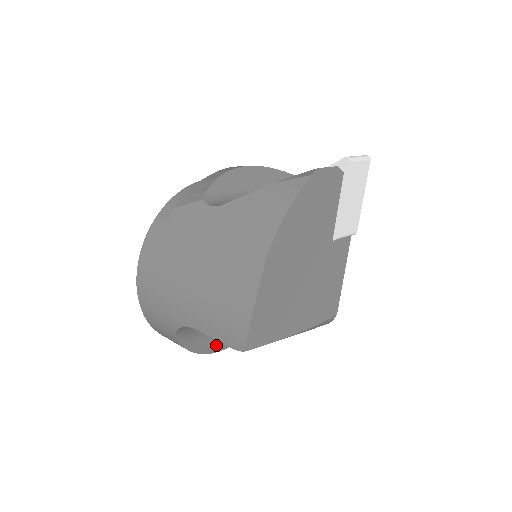
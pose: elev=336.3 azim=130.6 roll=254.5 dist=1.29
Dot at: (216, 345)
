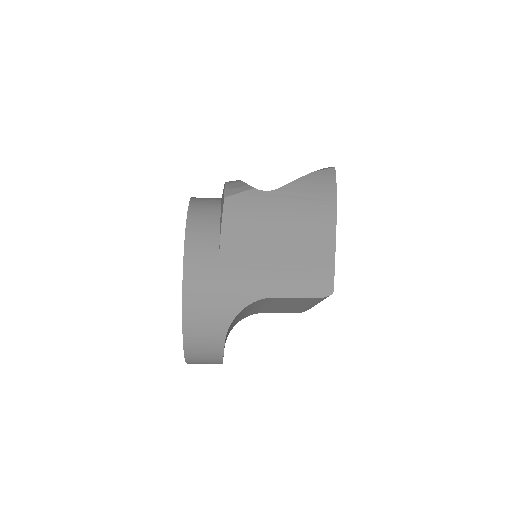
Dot at: occluded
